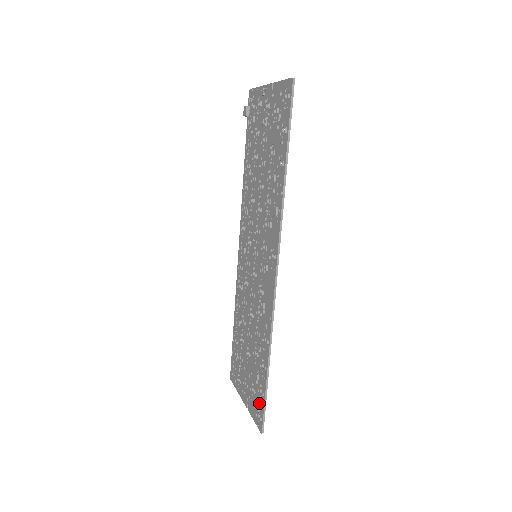
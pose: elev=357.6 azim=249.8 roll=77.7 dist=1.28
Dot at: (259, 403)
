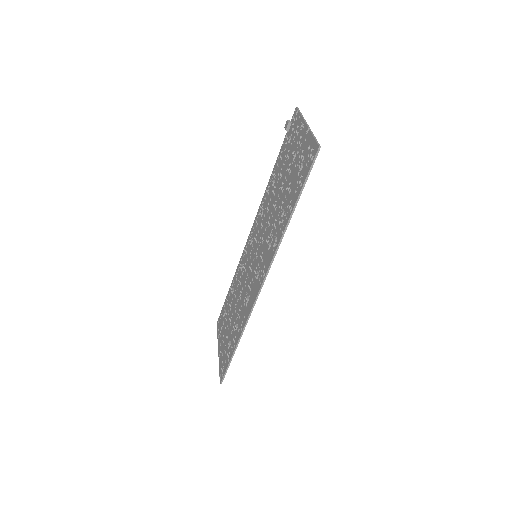
Dot at: (225, 363)
